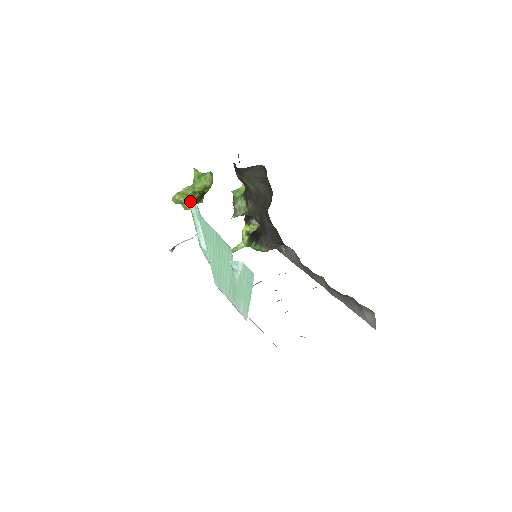
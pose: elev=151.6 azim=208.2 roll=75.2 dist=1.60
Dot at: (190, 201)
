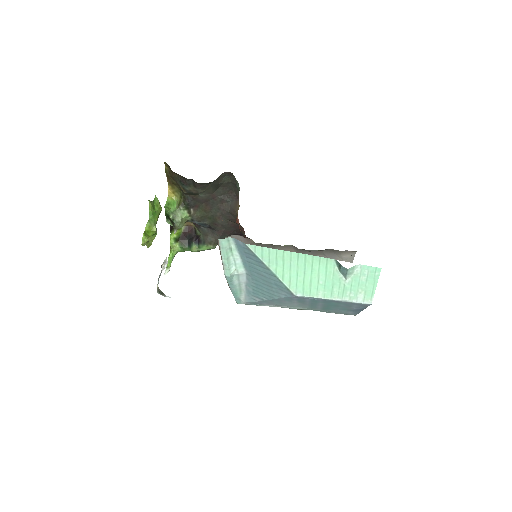
Dot at: (155, 236)
